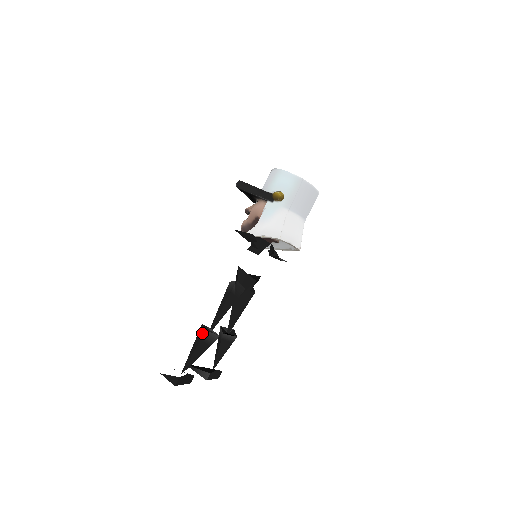
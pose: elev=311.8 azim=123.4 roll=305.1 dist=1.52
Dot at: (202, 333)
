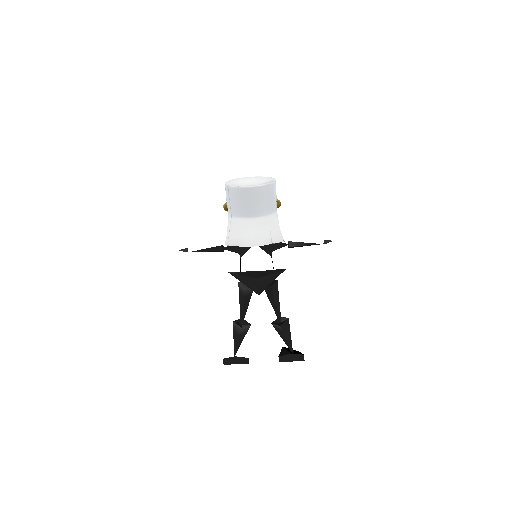
Dot at: occluded
